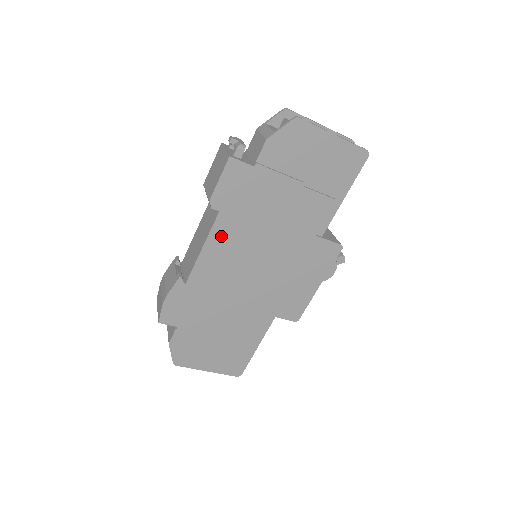
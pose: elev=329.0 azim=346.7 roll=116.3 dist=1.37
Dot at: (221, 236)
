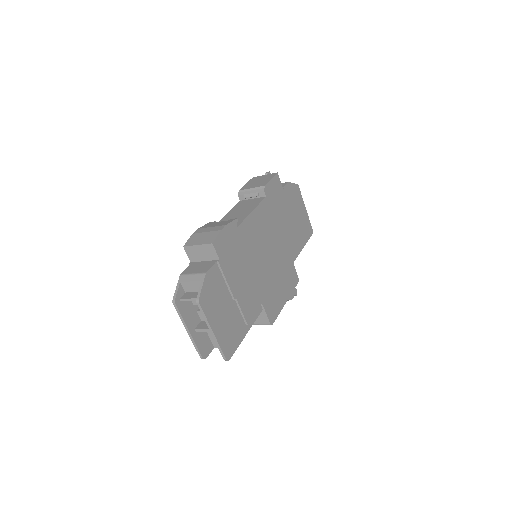
Dot at: (262, 213)
